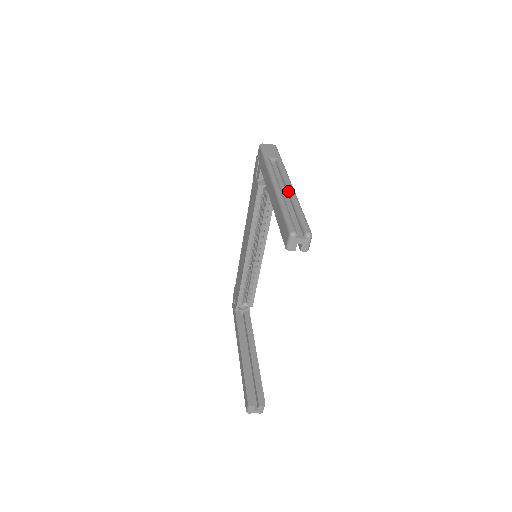
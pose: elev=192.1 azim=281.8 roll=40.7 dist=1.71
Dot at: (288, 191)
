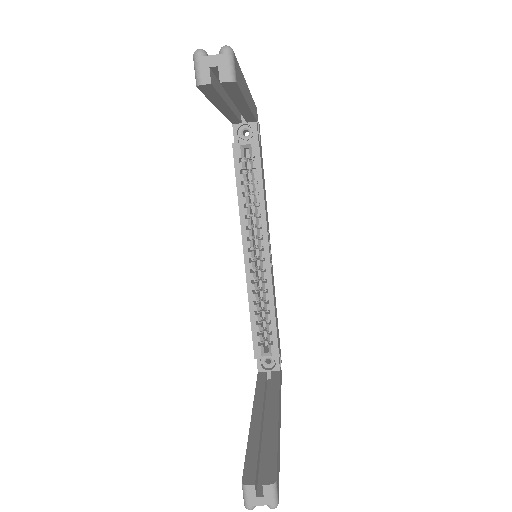
Dot at: occluded
